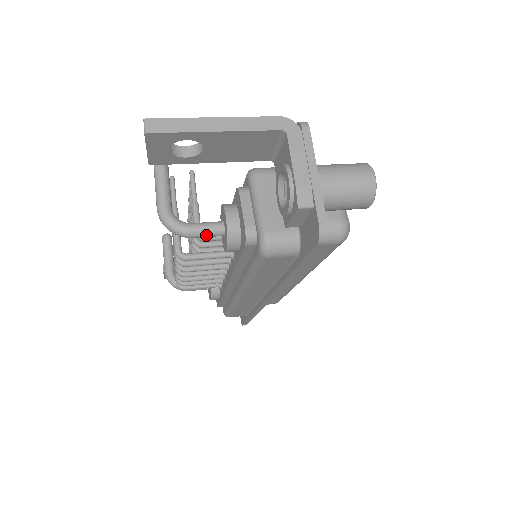
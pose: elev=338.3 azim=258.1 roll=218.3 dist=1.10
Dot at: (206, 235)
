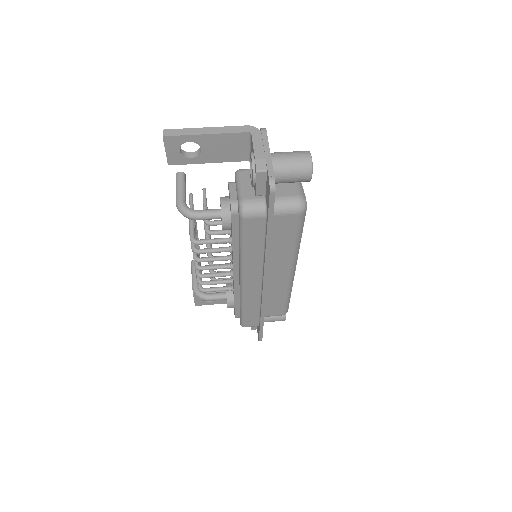
Dot at: (208, 217)
